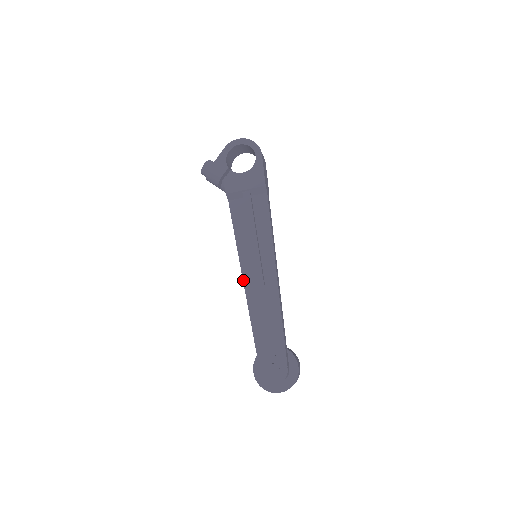
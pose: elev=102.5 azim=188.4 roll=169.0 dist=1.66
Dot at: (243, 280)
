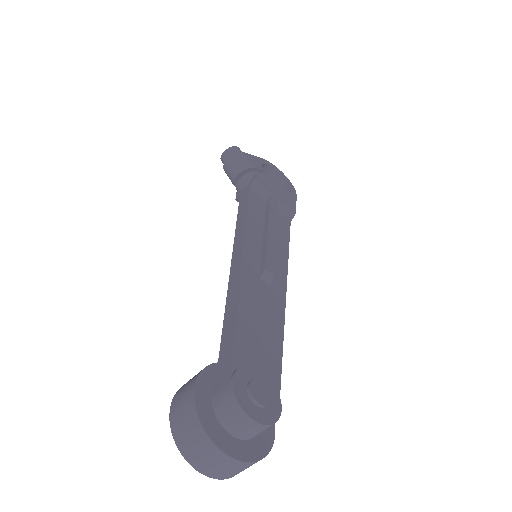
Dot at: (243, 254)
